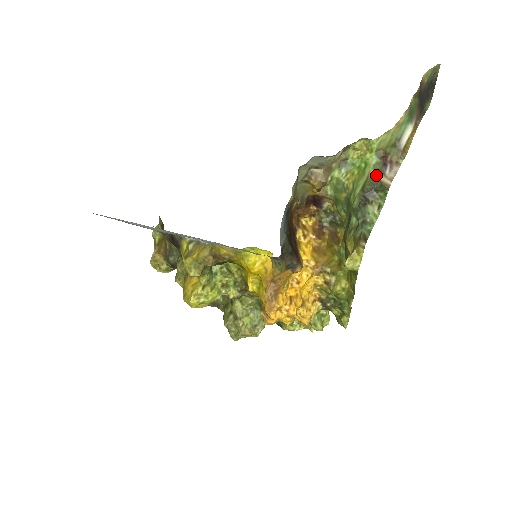
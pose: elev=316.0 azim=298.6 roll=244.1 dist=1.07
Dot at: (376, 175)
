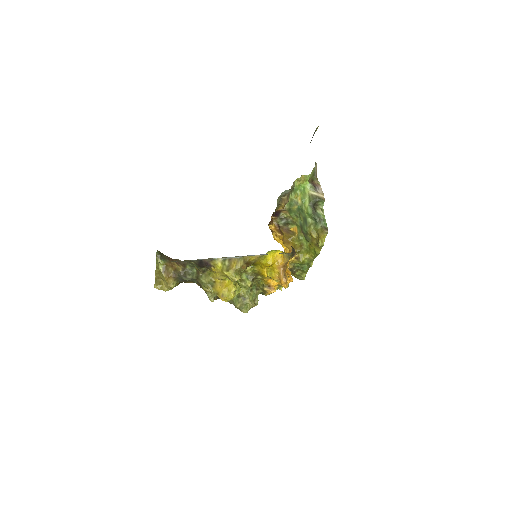
Dot at: (313, 193)
